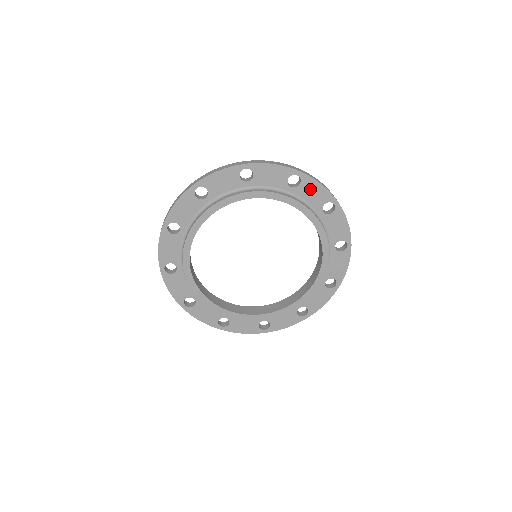
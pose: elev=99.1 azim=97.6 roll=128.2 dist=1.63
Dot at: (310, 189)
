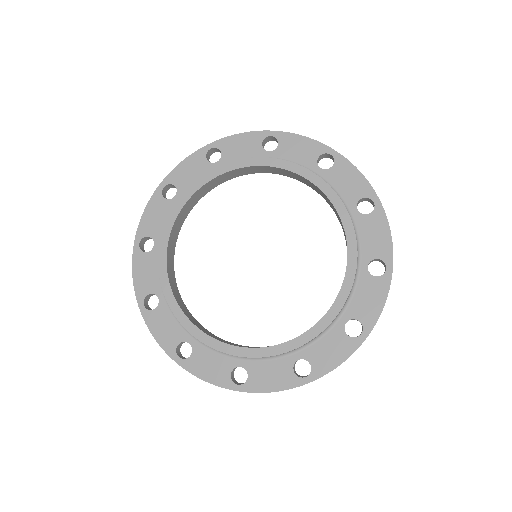
Dot at: (235, 147)
